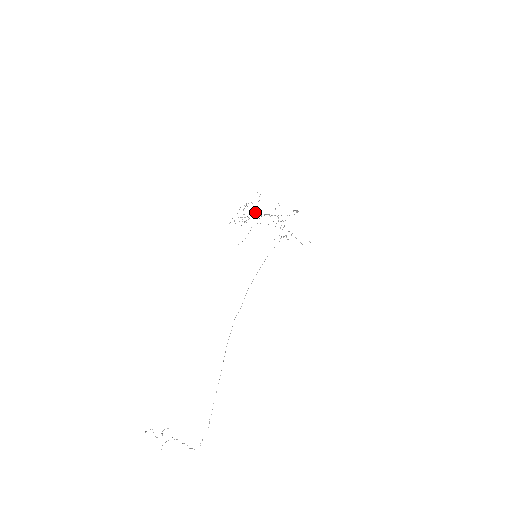
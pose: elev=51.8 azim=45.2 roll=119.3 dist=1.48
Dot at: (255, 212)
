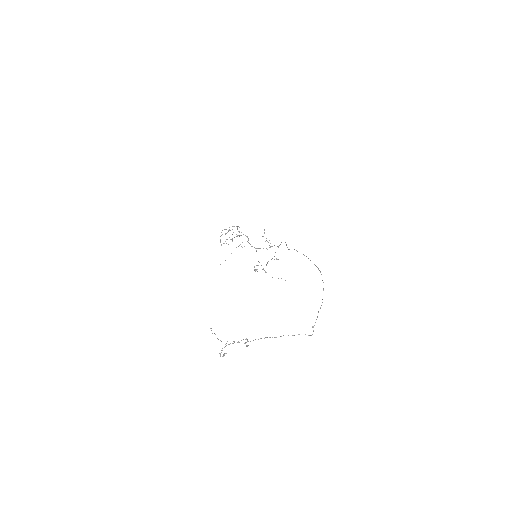
Dot at: (239, 236)
